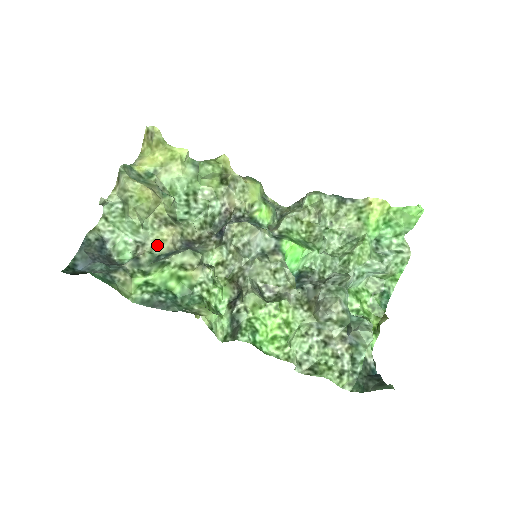
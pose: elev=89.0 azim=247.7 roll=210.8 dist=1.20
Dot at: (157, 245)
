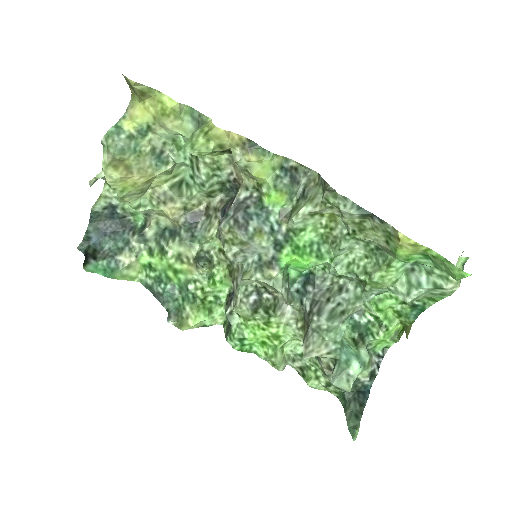
Dot at: (163, 216)
